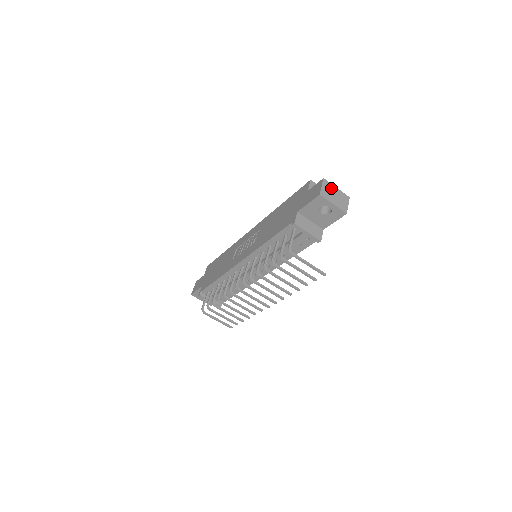
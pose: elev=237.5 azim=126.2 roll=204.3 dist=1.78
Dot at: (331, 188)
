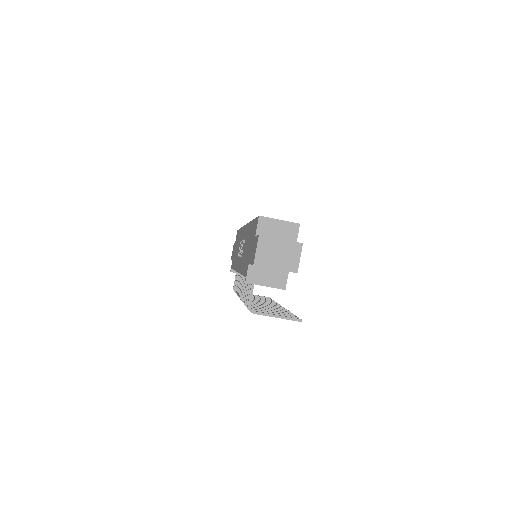
Dot at: (271, 245)
